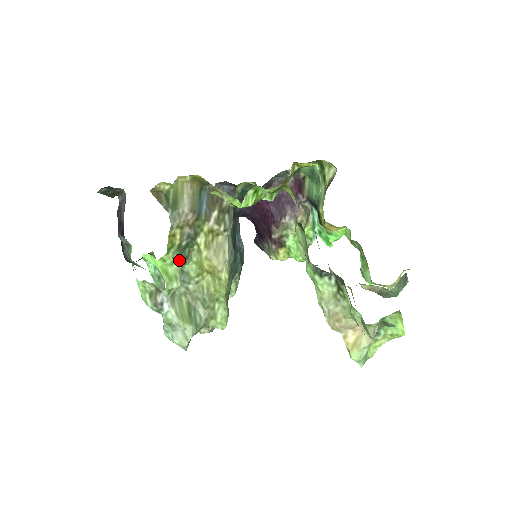
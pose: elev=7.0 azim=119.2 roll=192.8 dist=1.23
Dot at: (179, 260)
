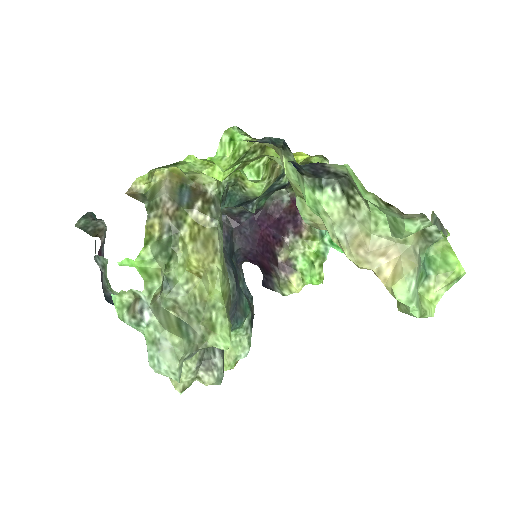
Dot at: (161, 258)
